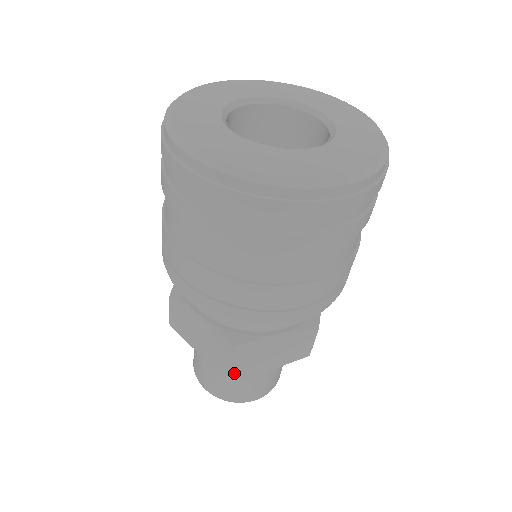
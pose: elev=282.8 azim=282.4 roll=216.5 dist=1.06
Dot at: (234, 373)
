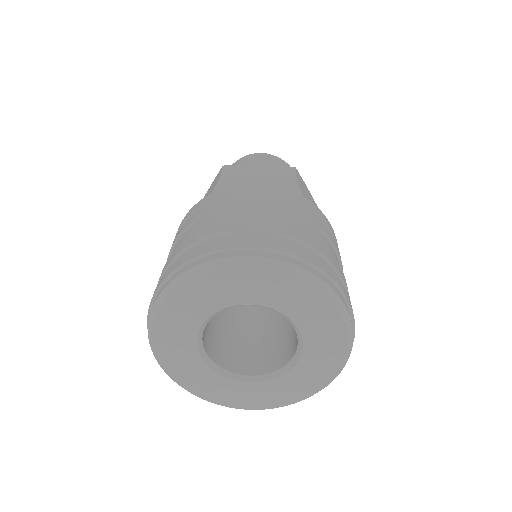
Dot at: occluded
